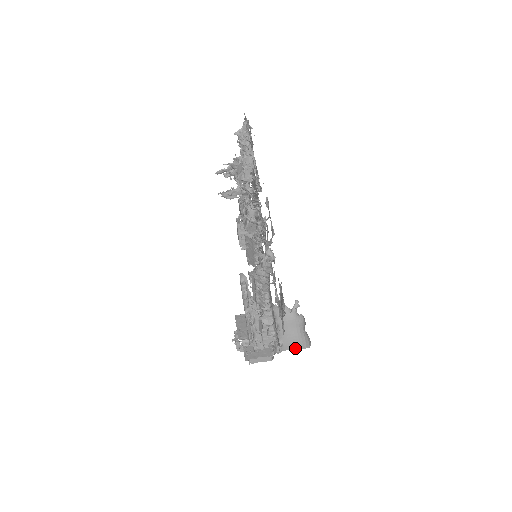
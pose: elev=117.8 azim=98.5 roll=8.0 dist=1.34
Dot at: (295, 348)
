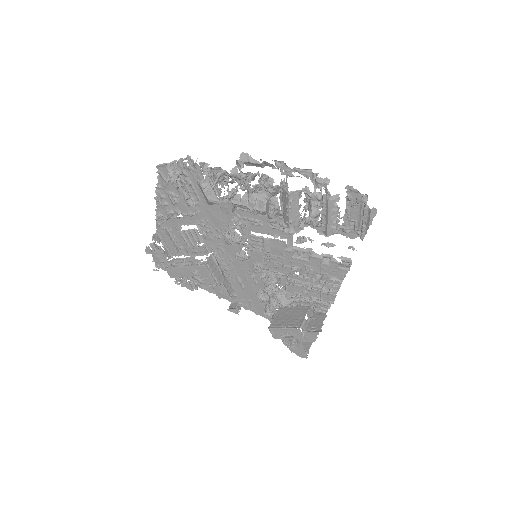
Dot at: occluded
